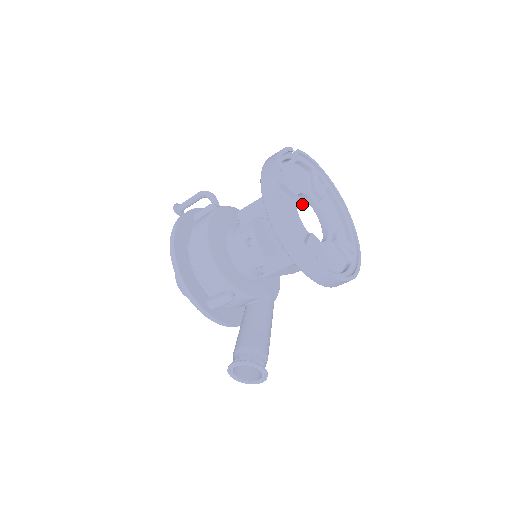
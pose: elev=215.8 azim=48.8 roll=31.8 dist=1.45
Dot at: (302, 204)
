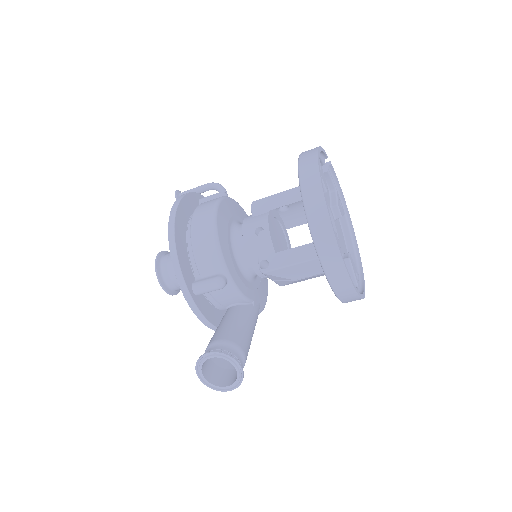
Dot at: occluded
